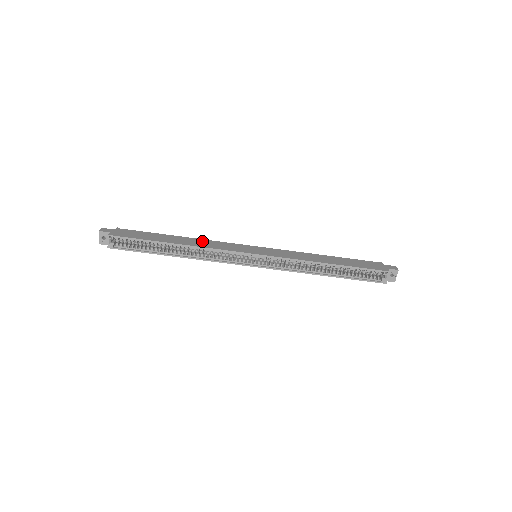
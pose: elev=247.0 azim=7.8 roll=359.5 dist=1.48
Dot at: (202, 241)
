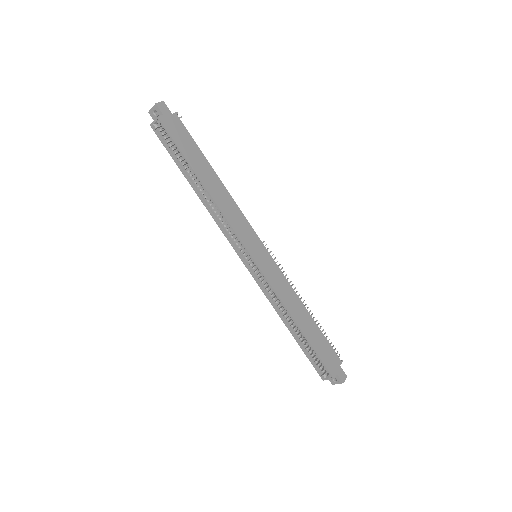
Dot at: (228, 200)
